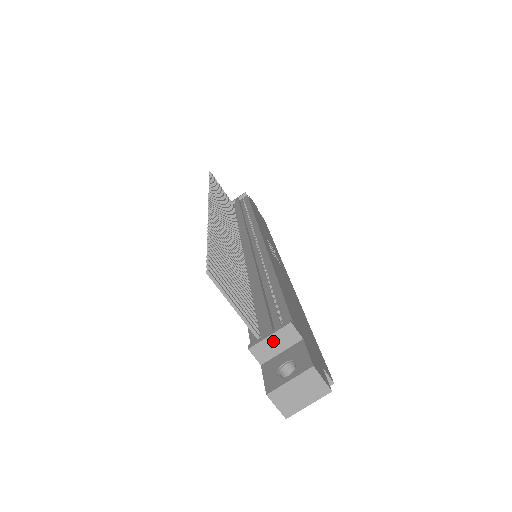
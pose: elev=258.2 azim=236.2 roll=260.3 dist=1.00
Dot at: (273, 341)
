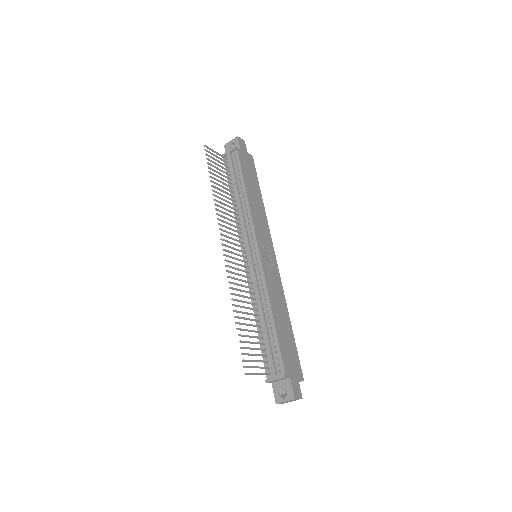
Dot at: (277, 380)
